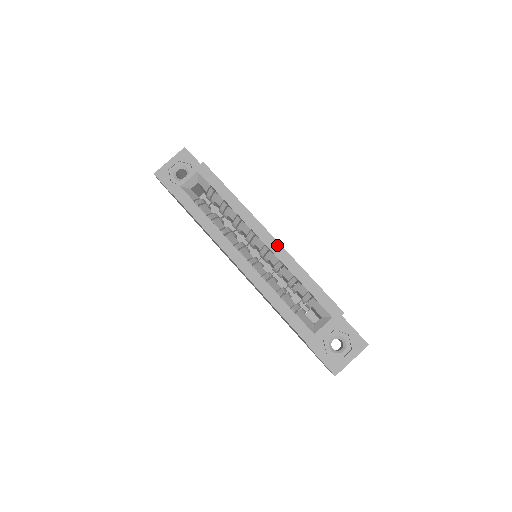
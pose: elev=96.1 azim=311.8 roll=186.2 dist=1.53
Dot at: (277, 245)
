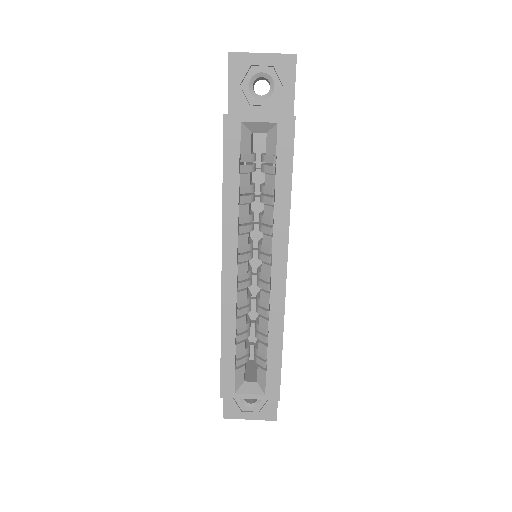
Dot at: (282, 289)
